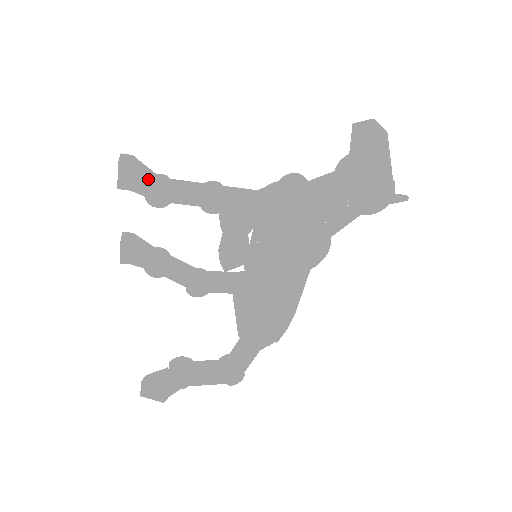
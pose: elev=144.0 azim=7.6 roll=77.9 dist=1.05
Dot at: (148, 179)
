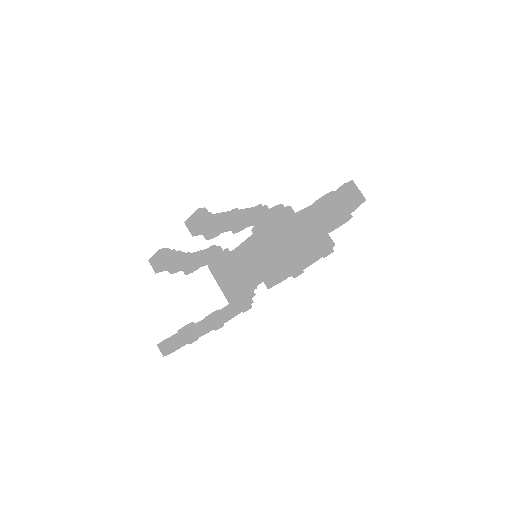
Dot at: (216, 226)
